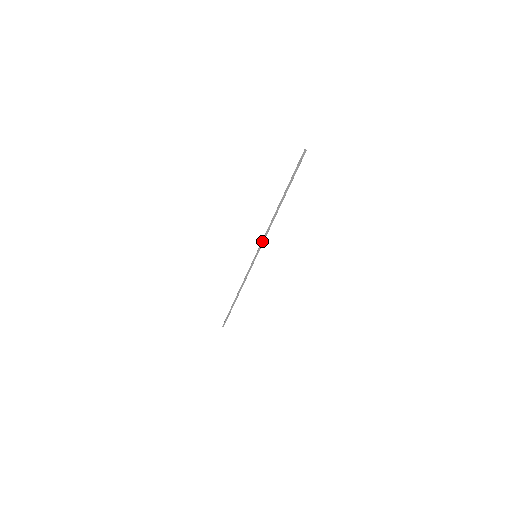
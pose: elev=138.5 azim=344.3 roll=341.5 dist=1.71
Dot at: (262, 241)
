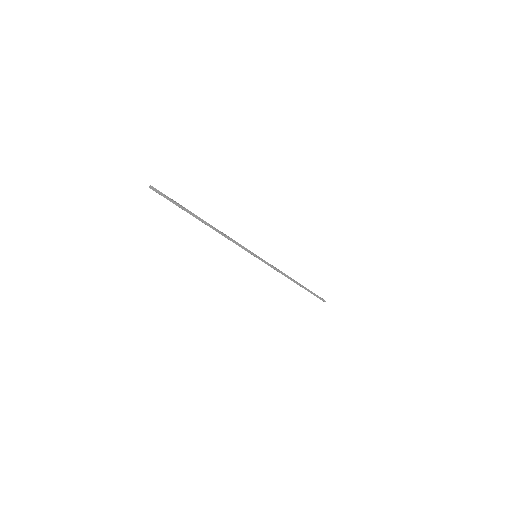
Dot at: (241, 247)
